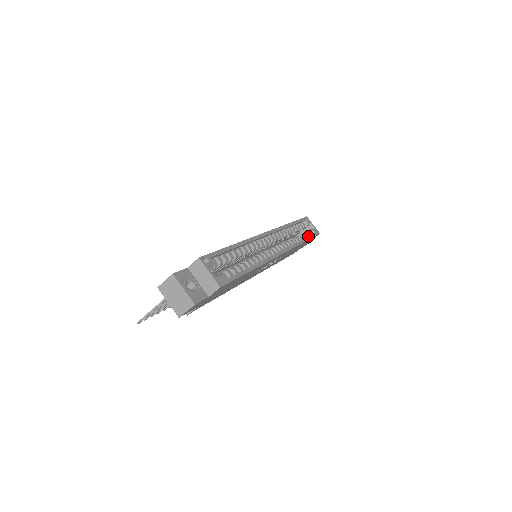
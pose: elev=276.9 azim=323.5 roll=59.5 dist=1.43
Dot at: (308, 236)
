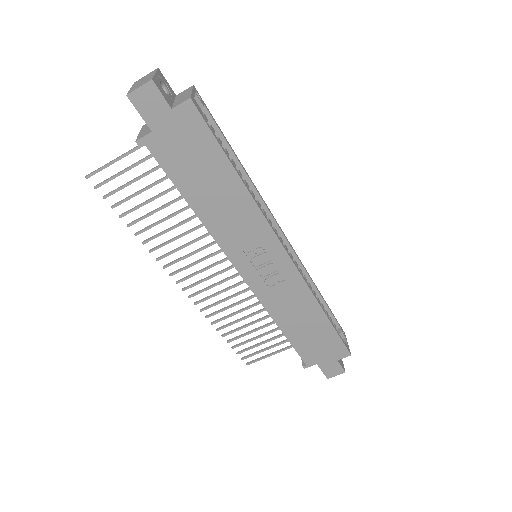
Dot at: occluded
